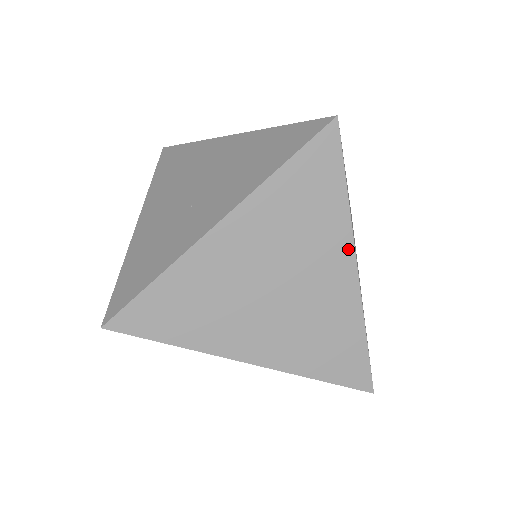
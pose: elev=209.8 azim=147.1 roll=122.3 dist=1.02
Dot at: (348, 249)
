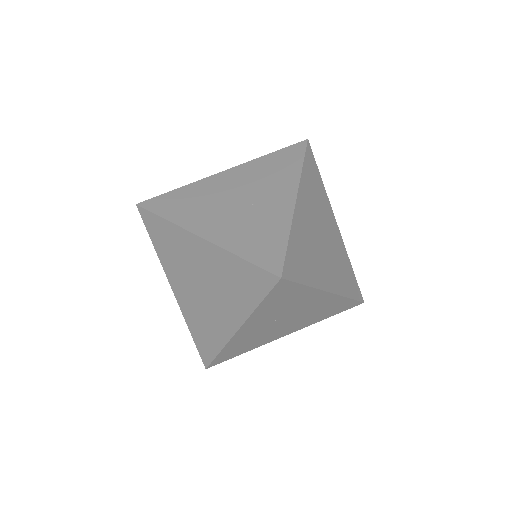
Dot at: (332, 213)
